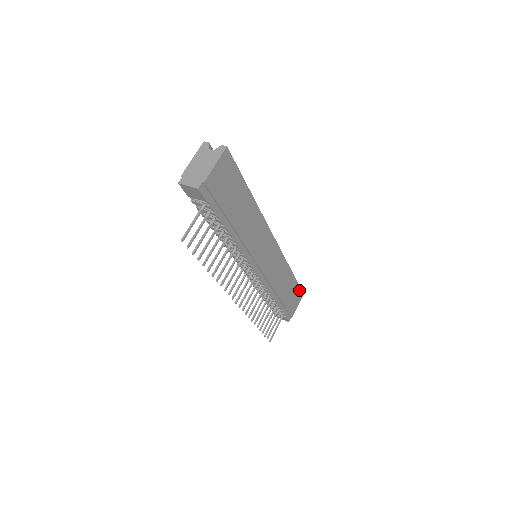
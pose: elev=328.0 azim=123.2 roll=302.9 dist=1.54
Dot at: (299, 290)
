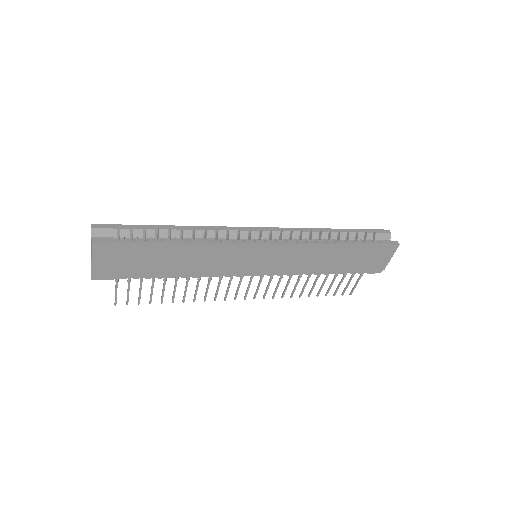
Dot at: (381, 247)
